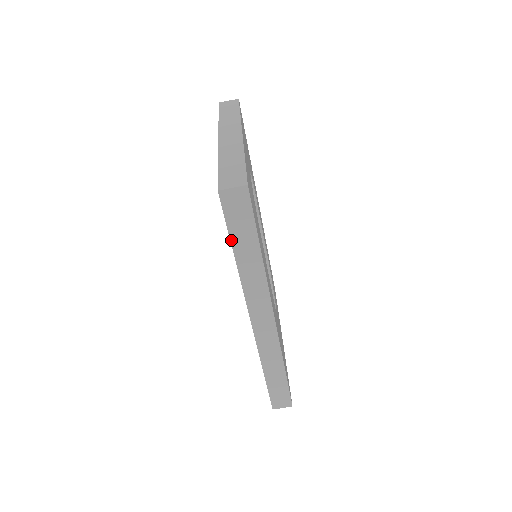
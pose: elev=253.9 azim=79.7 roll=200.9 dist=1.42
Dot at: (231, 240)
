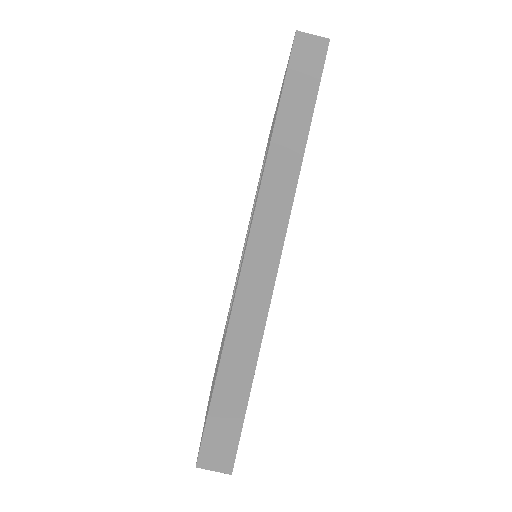
Dot at: (281, 99)
